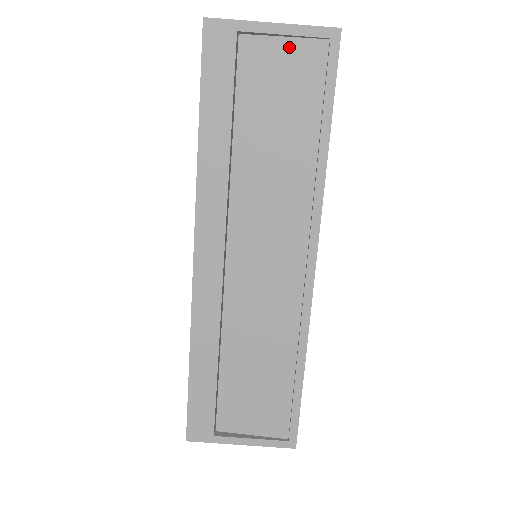
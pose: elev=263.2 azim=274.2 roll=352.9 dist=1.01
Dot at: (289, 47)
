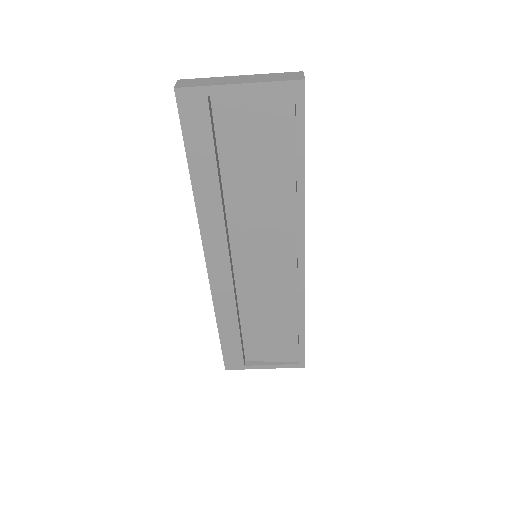
Dot at: (258, 99)
